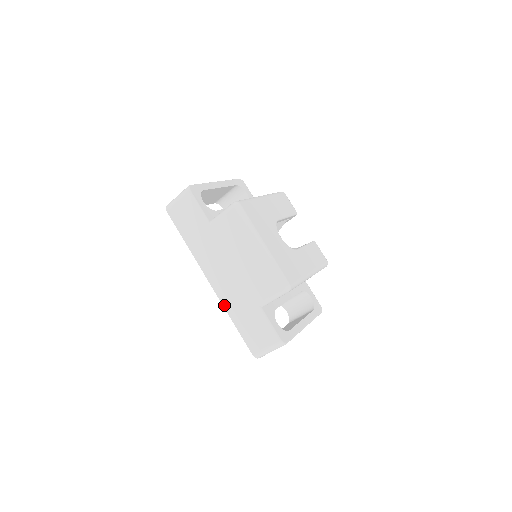
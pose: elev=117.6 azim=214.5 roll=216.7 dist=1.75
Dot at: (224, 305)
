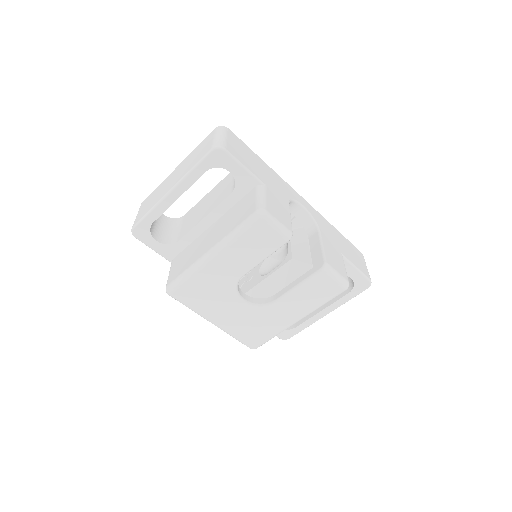
Dot at: occluded
